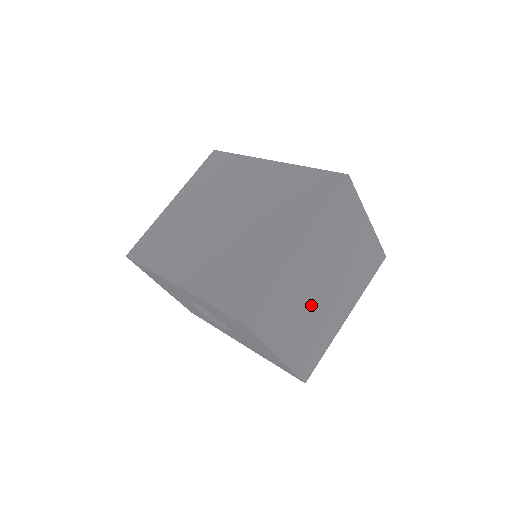
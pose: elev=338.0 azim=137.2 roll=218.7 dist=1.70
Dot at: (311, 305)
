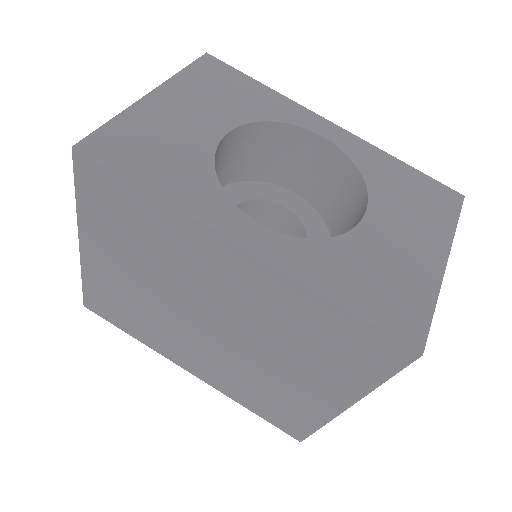
Dot at: occluded
